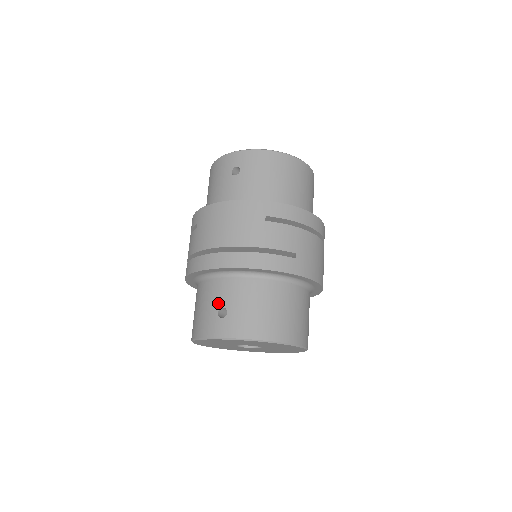
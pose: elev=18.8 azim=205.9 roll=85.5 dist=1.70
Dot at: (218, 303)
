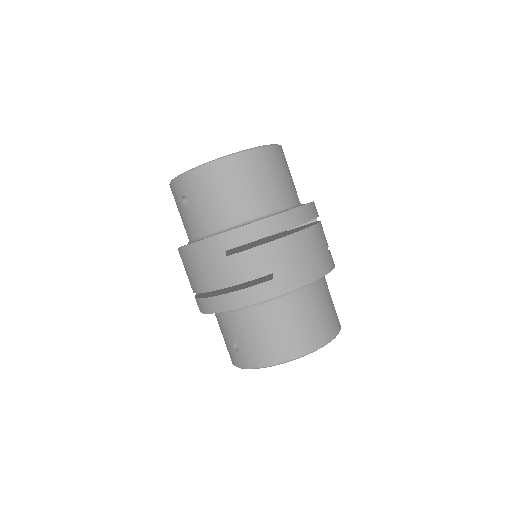
Dot at: (229, 337)
